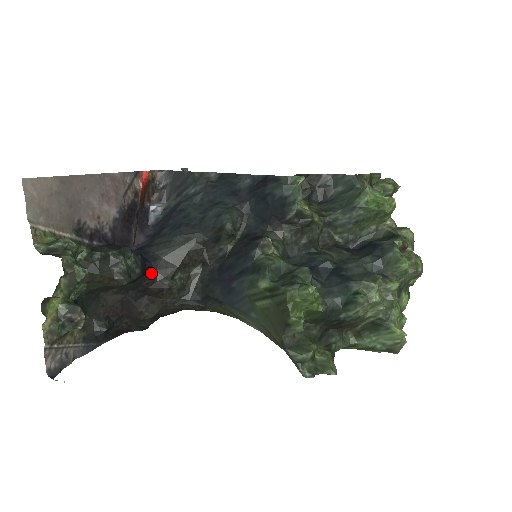
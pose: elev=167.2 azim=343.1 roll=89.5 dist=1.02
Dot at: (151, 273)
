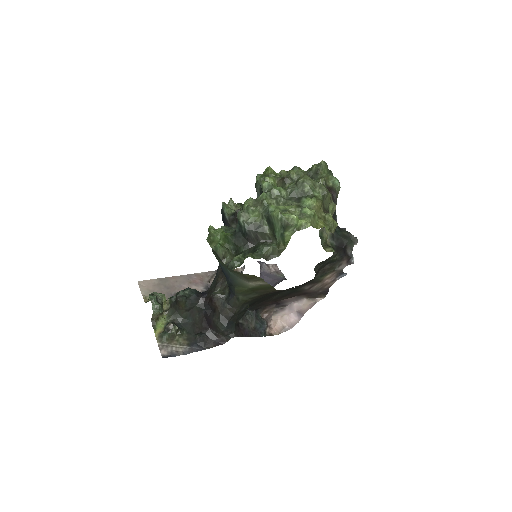
Dot at: (205, 296)
